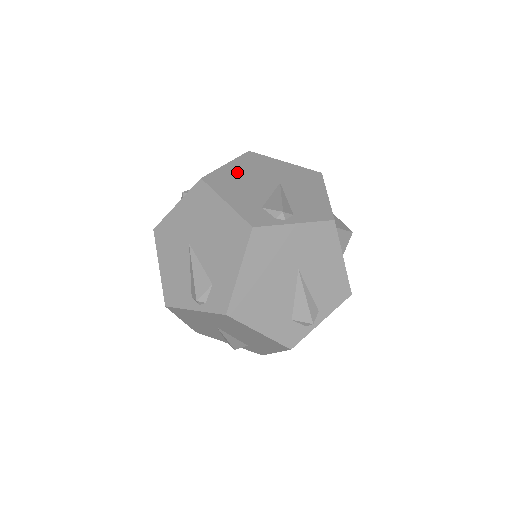
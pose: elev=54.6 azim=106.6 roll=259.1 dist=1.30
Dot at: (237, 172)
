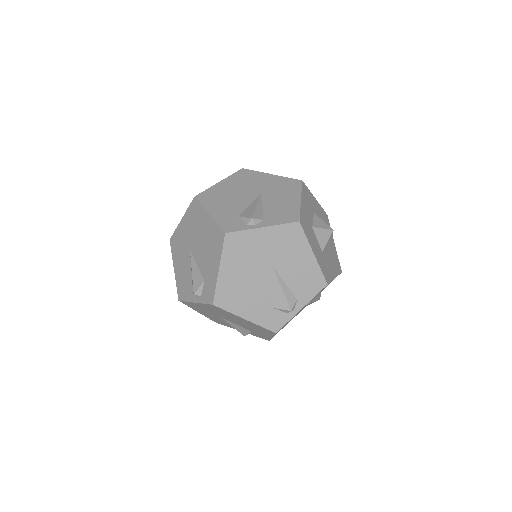
Dot at: (233, 276)
